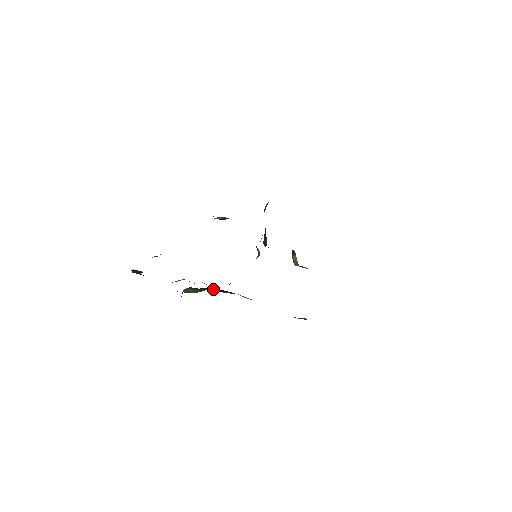
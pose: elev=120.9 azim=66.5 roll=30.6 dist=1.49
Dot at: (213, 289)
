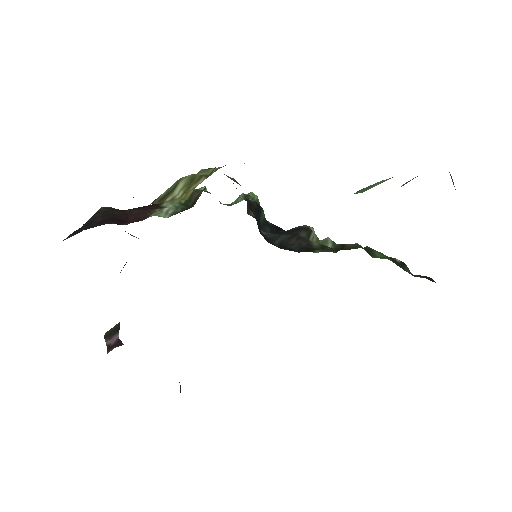
Dot at: occluded
